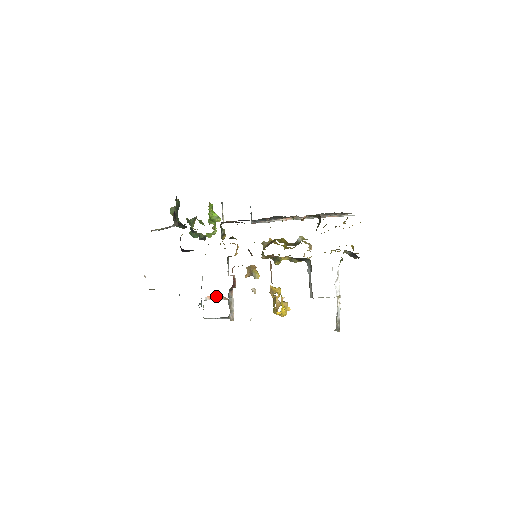
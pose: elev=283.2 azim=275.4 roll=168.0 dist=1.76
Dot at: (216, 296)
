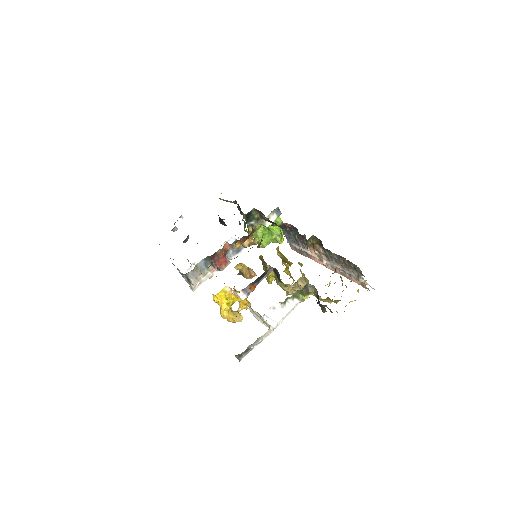
Dot at: occluded
